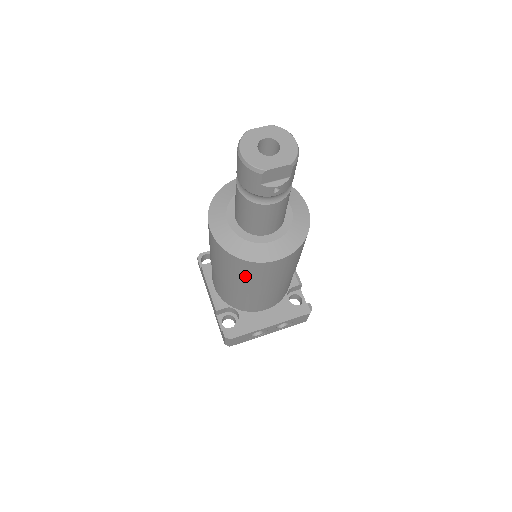
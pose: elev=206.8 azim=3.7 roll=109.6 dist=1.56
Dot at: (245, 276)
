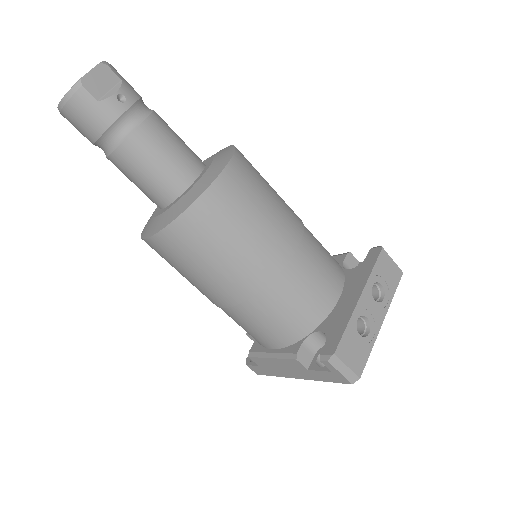
Dot at: (229, 238)
